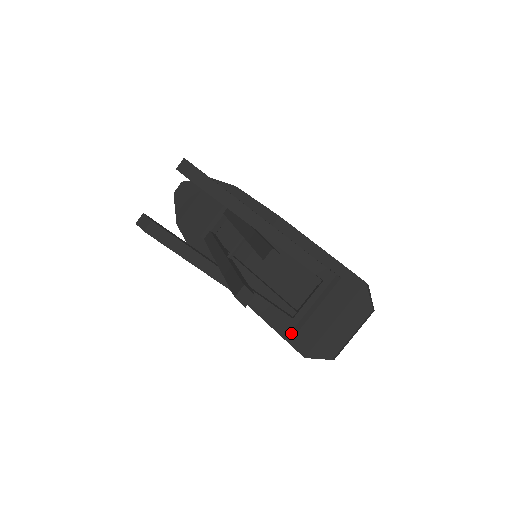
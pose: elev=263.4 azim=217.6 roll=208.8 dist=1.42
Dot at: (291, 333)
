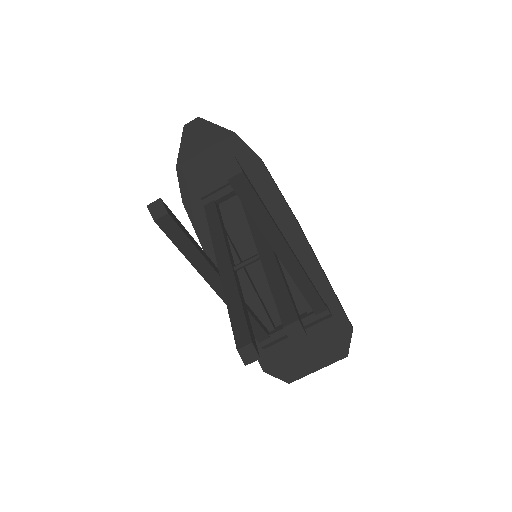
Dot at: (261, 347)
